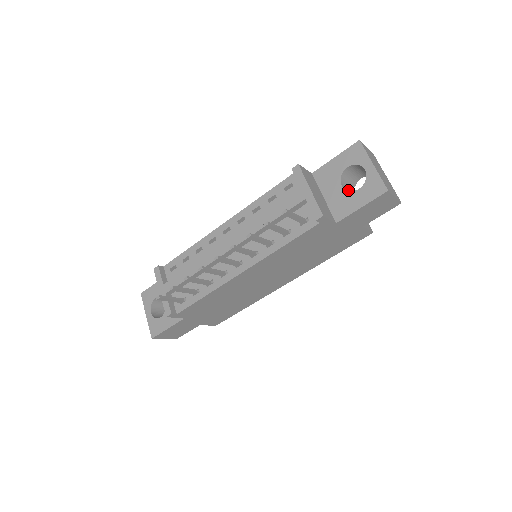
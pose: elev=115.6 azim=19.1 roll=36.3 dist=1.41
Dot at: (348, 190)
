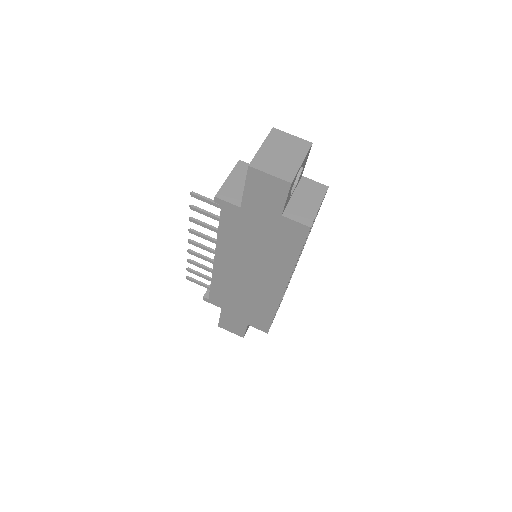
Dot at: occluded
